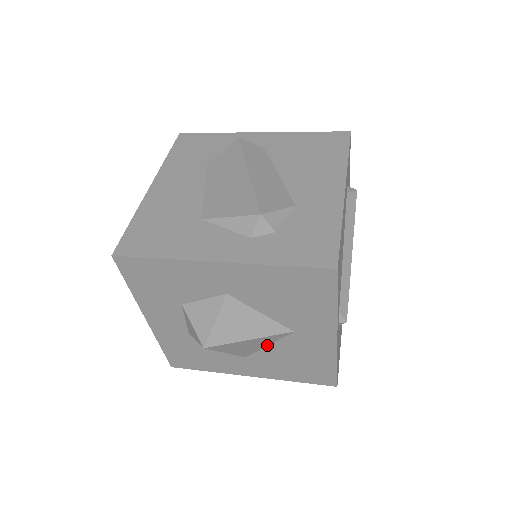
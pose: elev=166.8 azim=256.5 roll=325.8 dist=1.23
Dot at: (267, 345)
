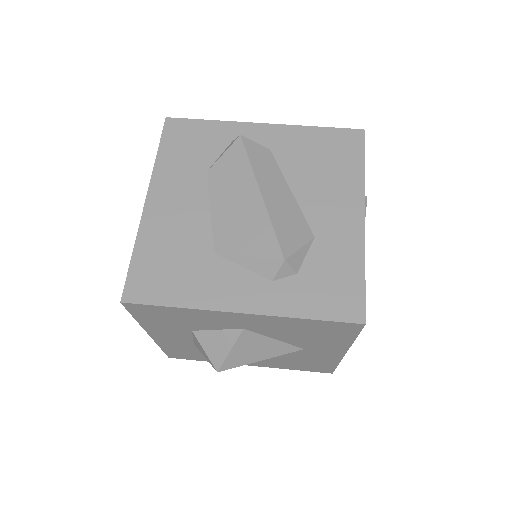
Dot at: occluded
